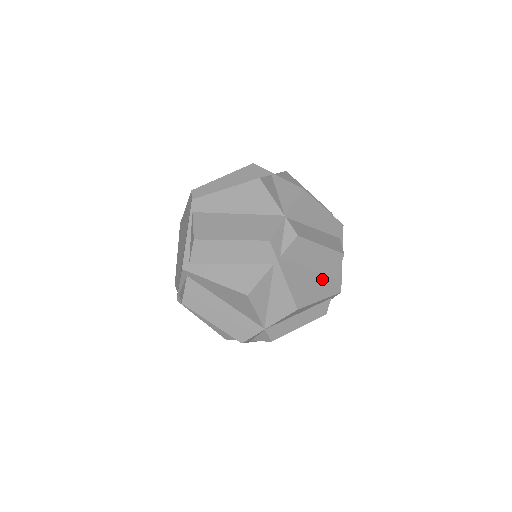
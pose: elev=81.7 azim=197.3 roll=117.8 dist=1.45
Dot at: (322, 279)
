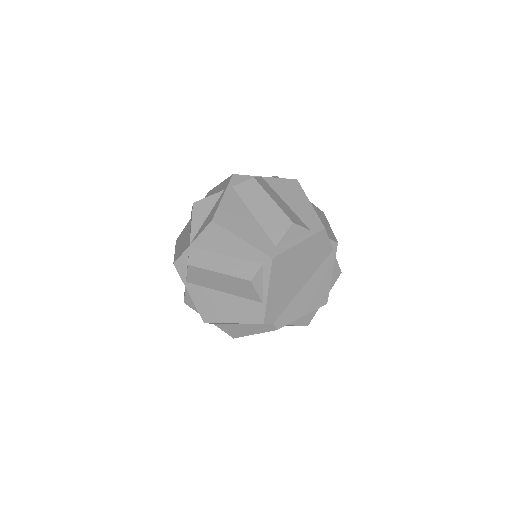
Dot at: (259, 231)
